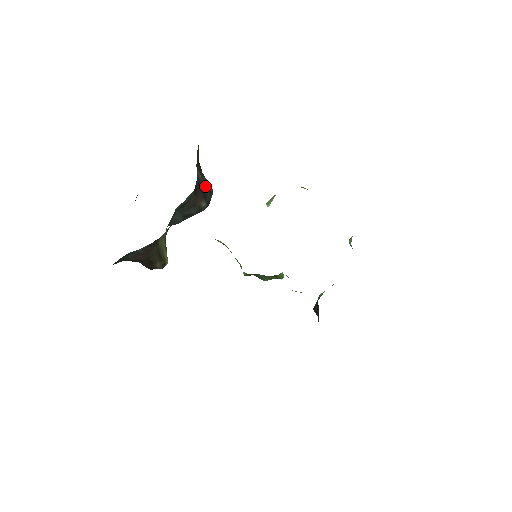
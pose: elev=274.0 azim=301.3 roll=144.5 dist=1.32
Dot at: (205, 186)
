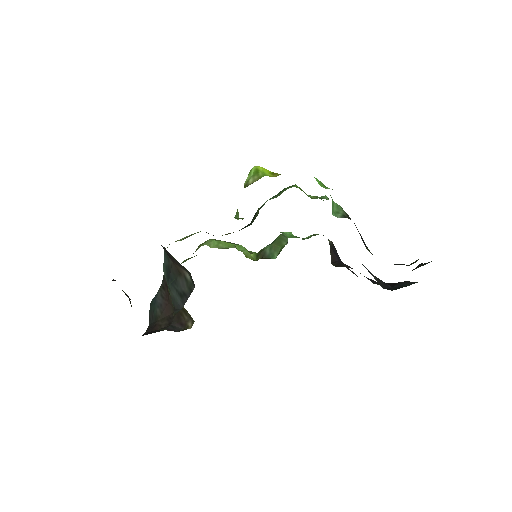
Dot at: (176, 260)
